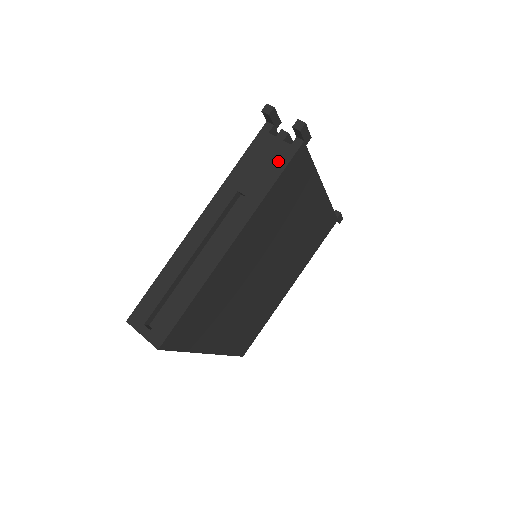
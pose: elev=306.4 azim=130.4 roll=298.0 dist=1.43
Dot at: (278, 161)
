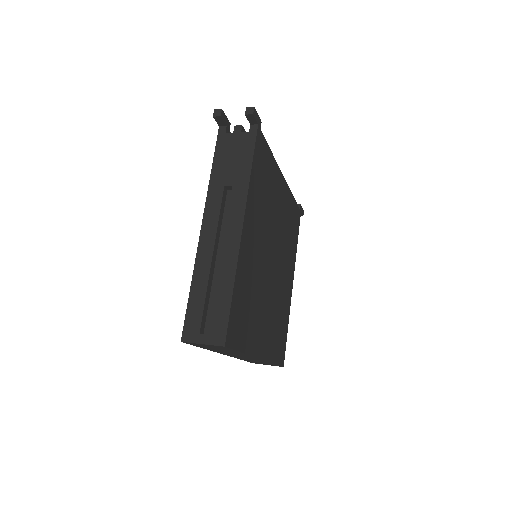
Dot at: (245, 148)
